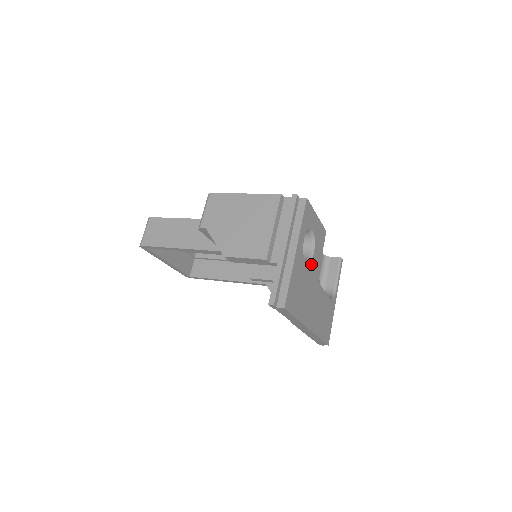
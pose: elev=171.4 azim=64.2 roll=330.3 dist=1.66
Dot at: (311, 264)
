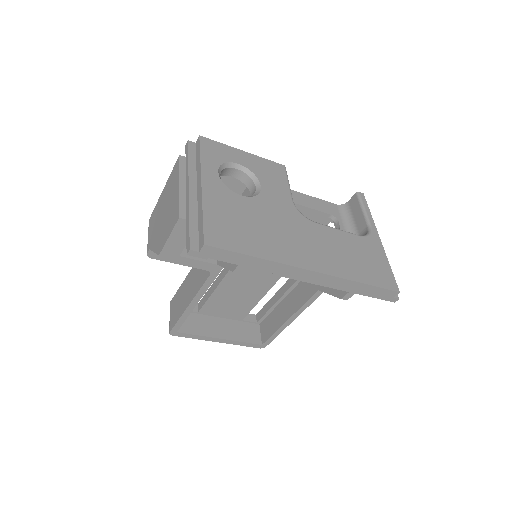
Dot at: (261, 198)
